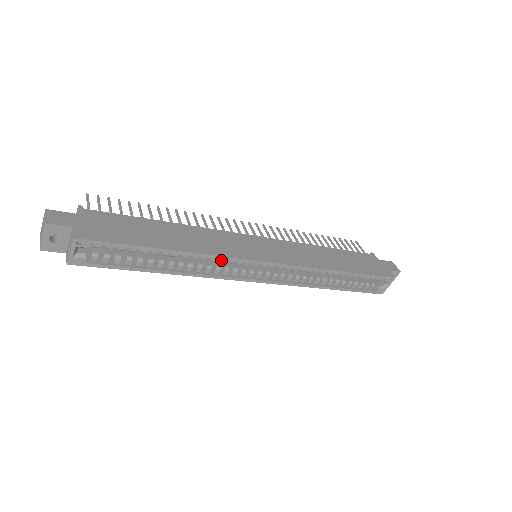
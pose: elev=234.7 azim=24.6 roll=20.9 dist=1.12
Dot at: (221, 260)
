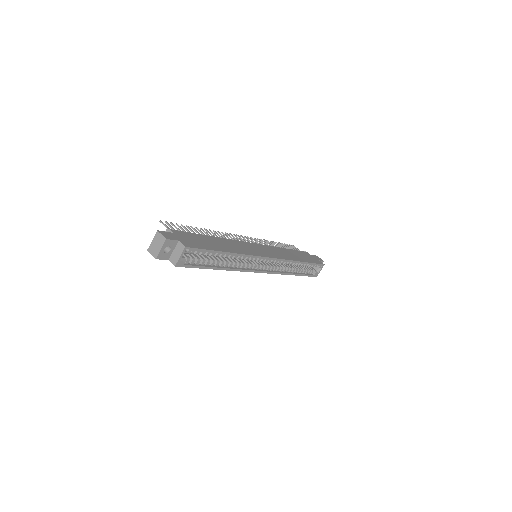
Dot at: (247, 258)
